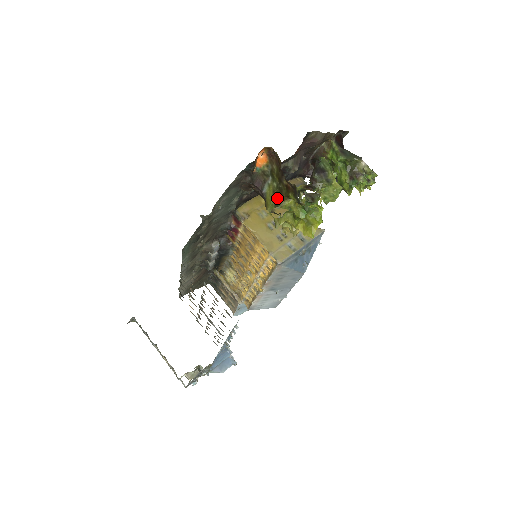
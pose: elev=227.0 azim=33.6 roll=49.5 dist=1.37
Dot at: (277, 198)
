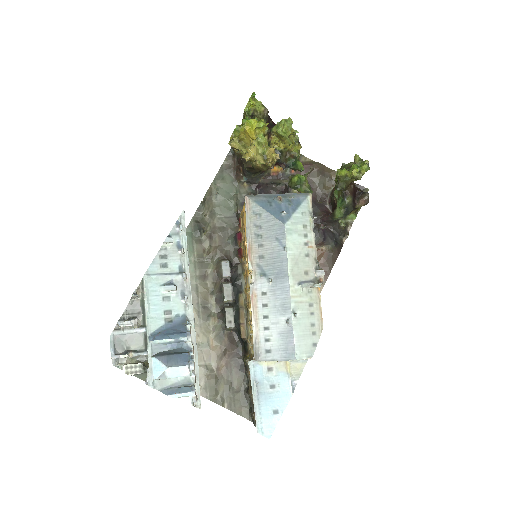
Dot at: occluded
